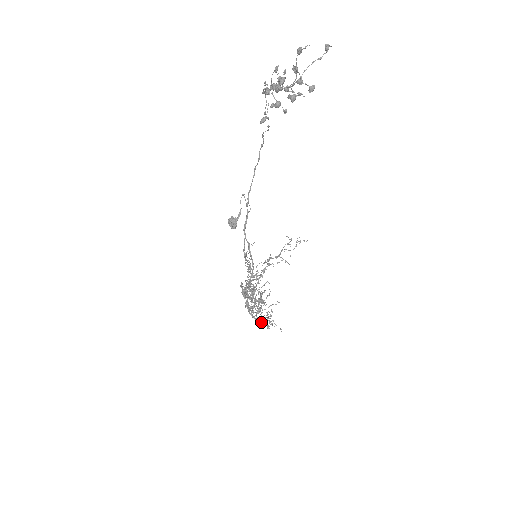
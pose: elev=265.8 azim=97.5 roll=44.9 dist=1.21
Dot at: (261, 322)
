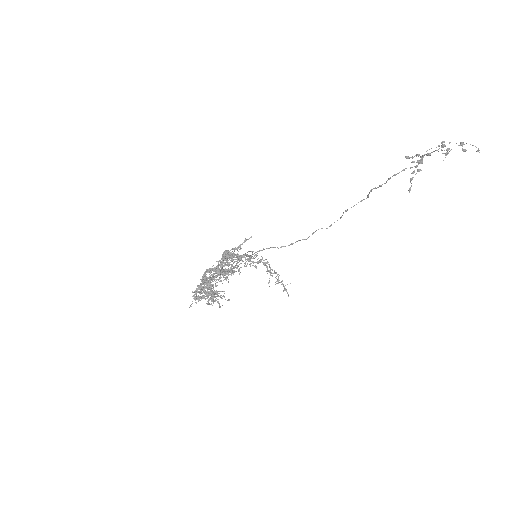
Dot at: (229, 272)
